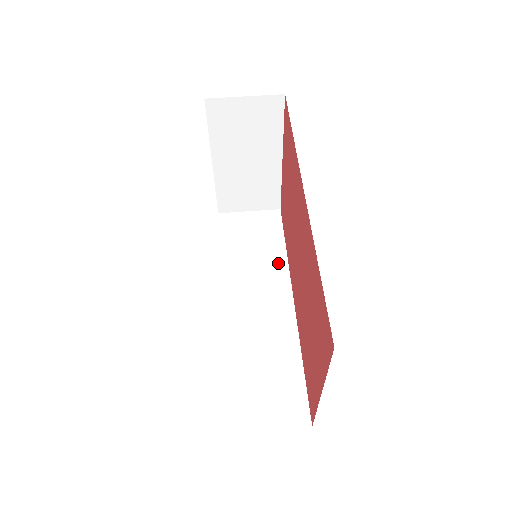
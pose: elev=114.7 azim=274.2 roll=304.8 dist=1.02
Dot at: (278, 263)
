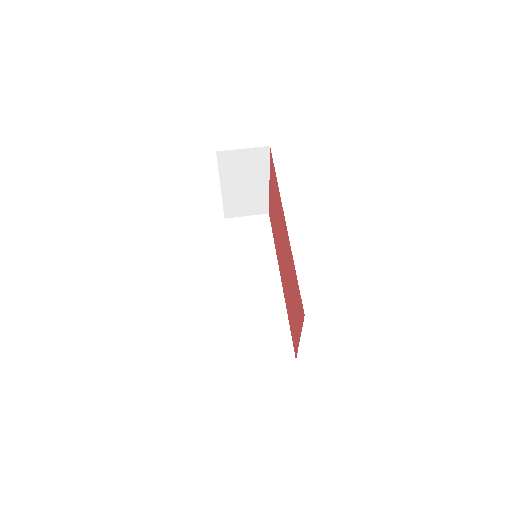
Dot at: (269, 254)
